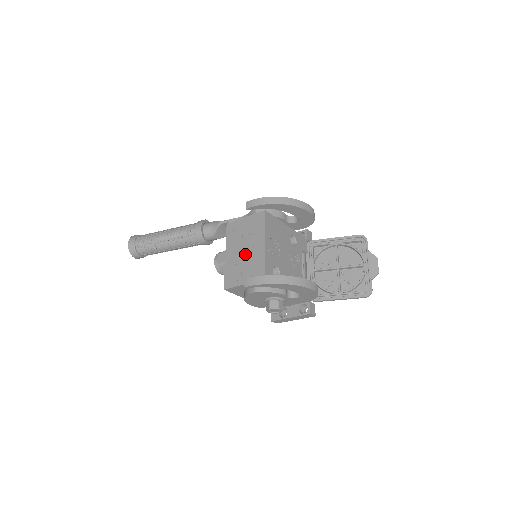
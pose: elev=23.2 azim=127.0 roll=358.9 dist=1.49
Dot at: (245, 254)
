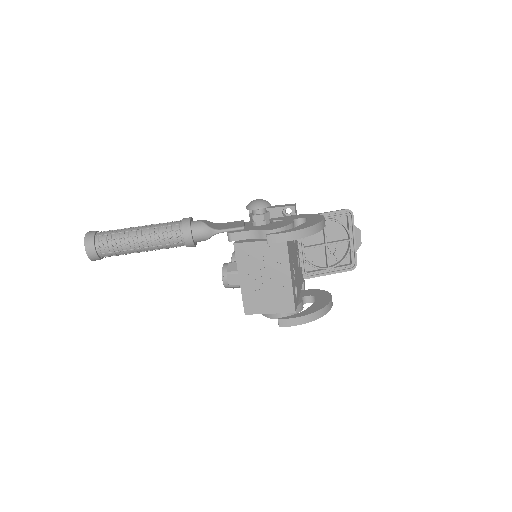
Dot at: (267, 284)
